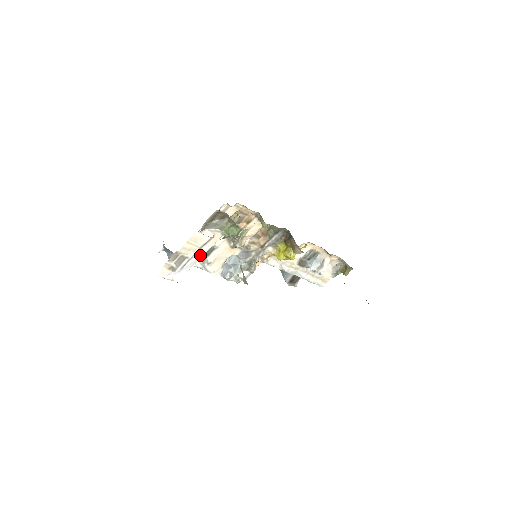
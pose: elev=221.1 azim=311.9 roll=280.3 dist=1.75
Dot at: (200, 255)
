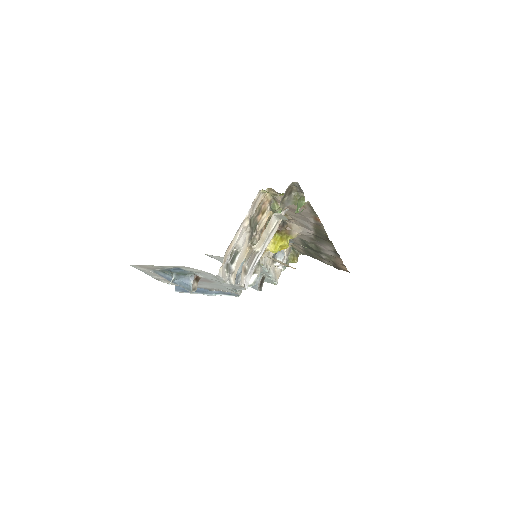
Dot at: (266, 246)
